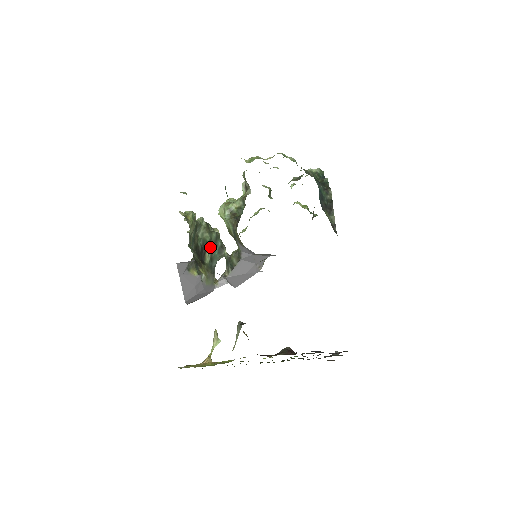
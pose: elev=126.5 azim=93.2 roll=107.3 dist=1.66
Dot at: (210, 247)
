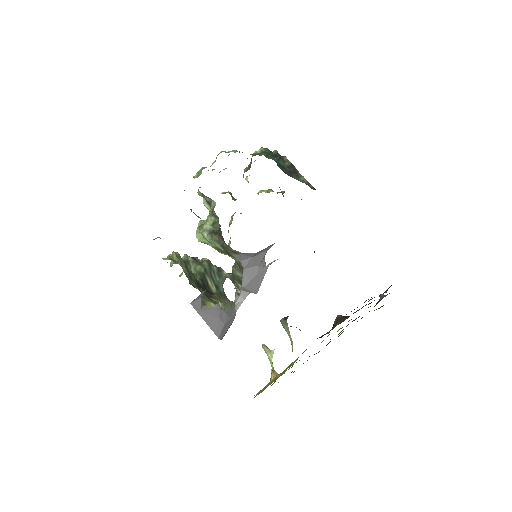
Dot at: (209, 276)
